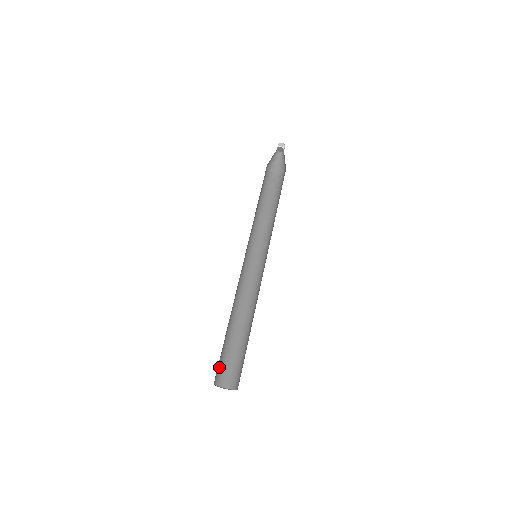
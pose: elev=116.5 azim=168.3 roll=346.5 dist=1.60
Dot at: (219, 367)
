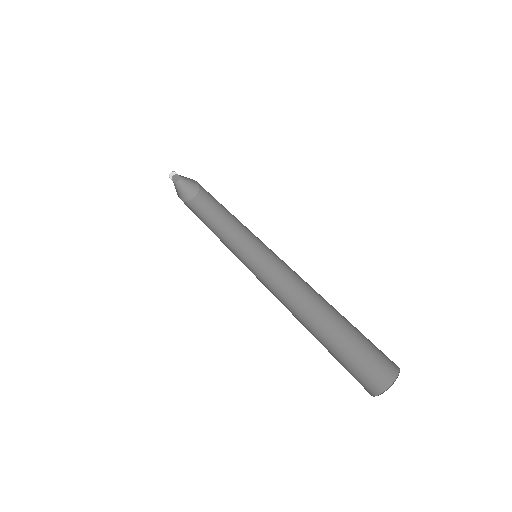
Dot at: occluded
